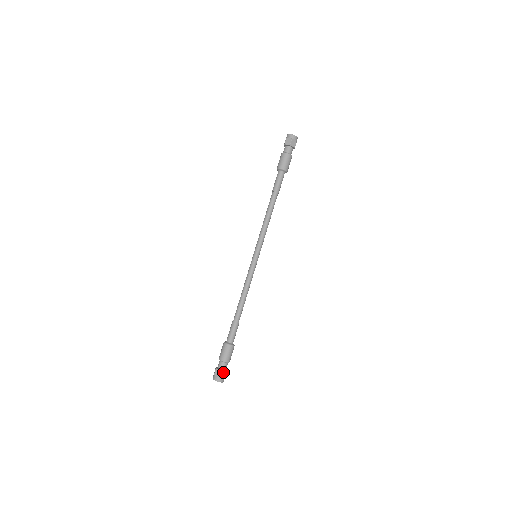
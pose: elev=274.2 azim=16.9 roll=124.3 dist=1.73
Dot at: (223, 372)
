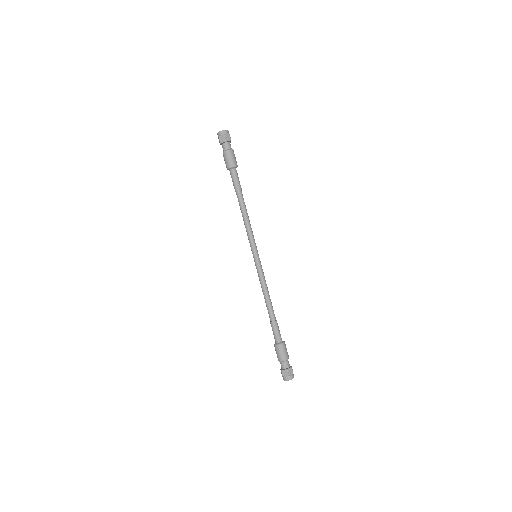
Dot at: (289, 370)
